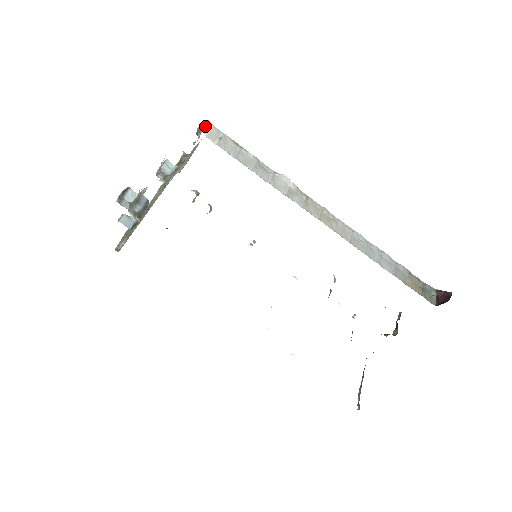
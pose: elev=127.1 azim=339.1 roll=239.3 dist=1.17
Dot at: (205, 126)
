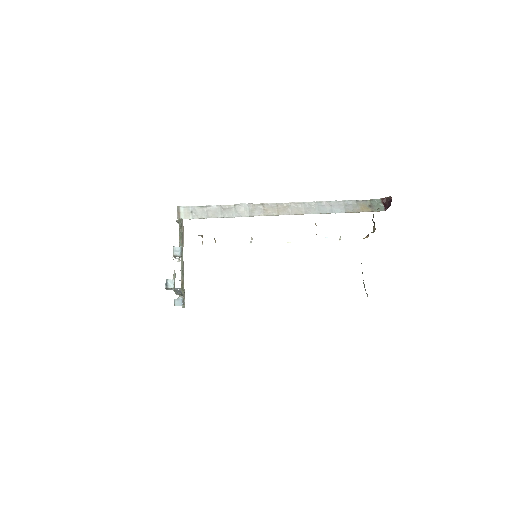
Dot at: (179, 212)
